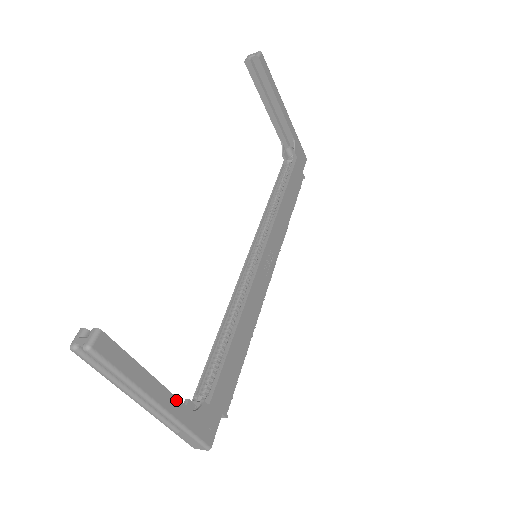
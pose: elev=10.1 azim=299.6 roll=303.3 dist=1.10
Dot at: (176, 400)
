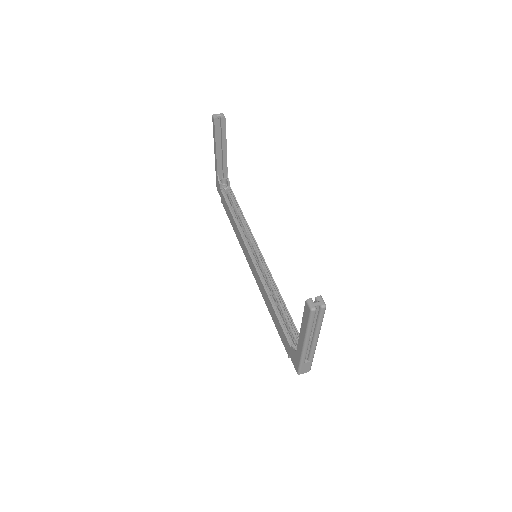
Dot at: occluded
